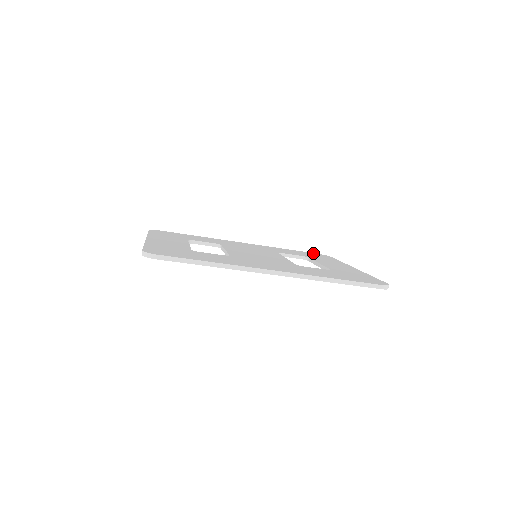
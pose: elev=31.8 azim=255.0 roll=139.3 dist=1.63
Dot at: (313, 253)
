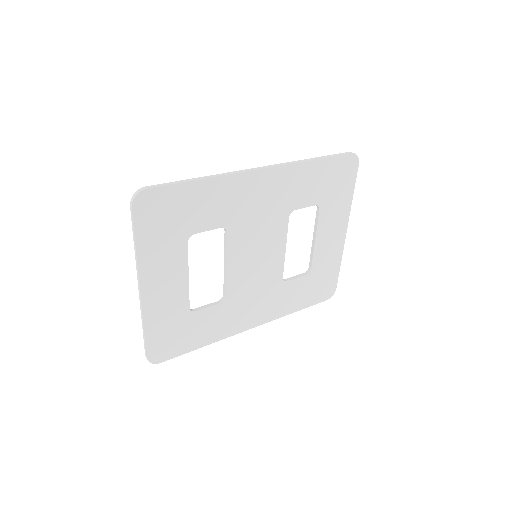
Dot at: (344, 159)
